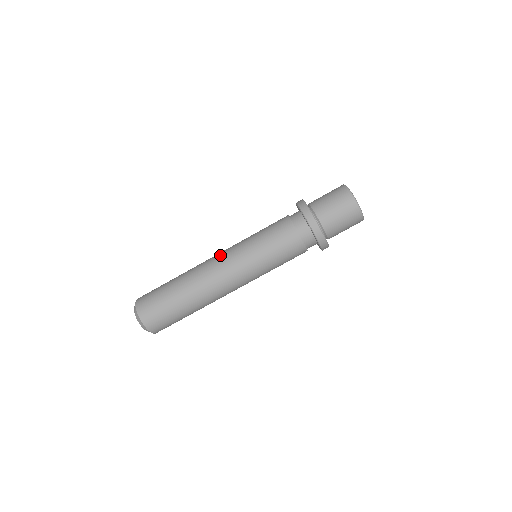
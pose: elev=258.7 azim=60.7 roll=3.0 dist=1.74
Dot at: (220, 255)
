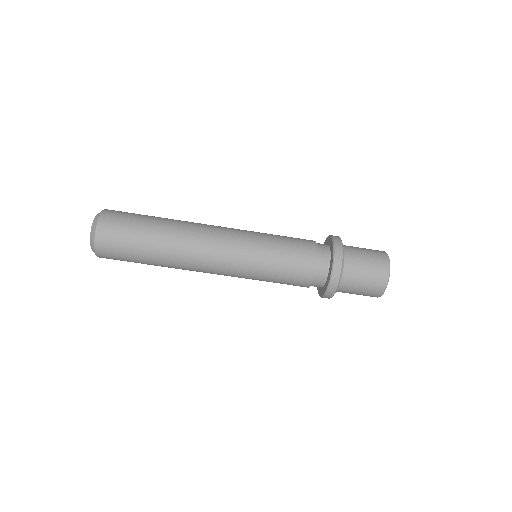
Dot at: (223, 237)
